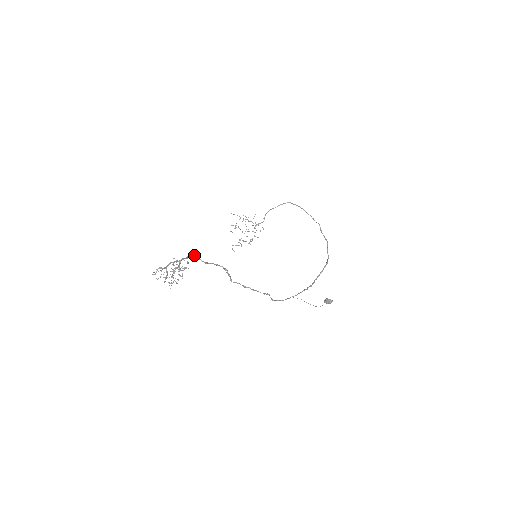
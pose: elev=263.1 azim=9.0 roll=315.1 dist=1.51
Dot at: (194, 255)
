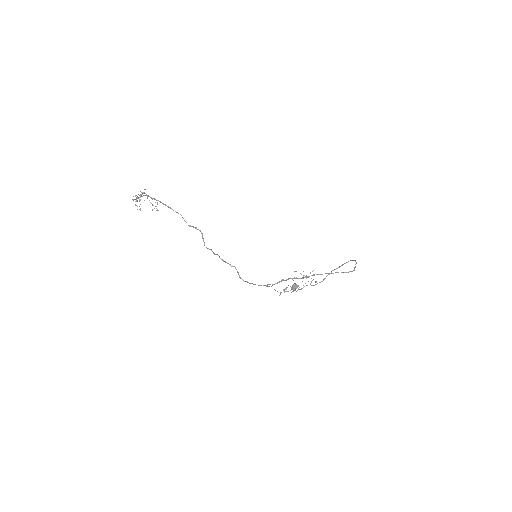
Dot at: occluded
